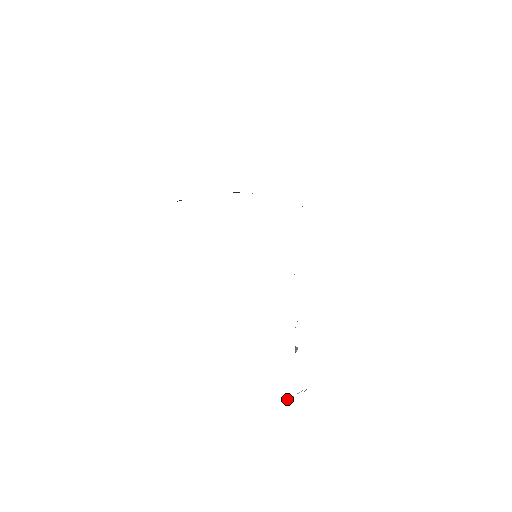
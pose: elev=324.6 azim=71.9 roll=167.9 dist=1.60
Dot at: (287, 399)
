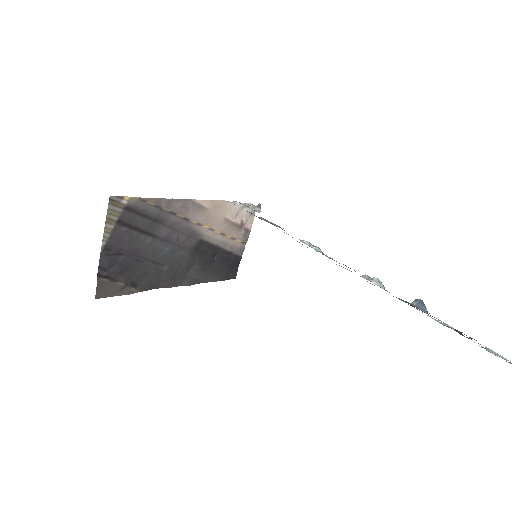
Dot at: out of frame
